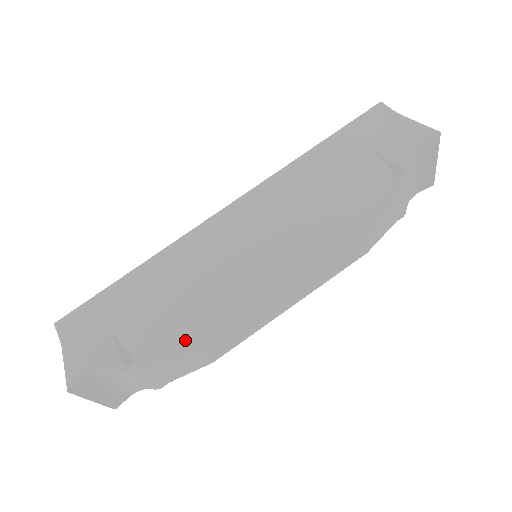
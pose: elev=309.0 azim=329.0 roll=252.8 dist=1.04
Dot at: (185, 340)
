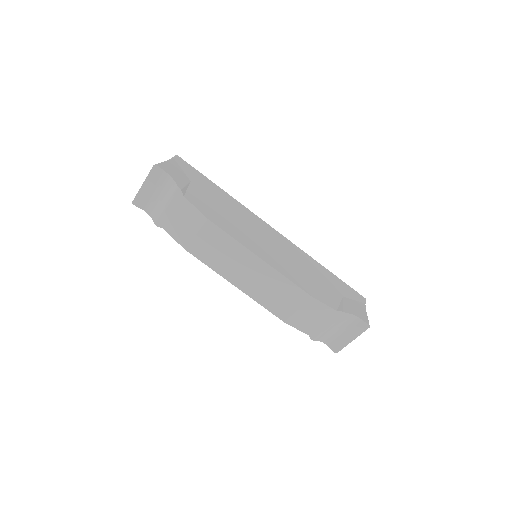
Dot at: (208, 218)
